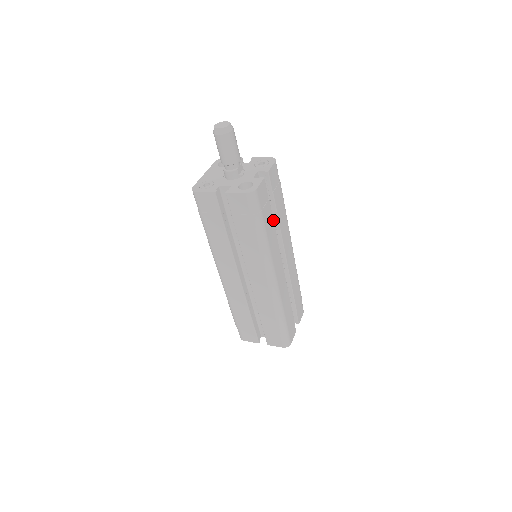
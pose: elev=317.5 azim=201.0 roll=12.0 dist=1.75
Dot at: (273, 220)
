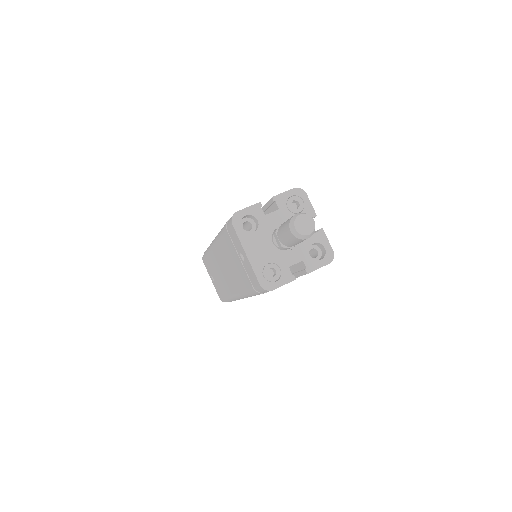
Dot at: occluded
